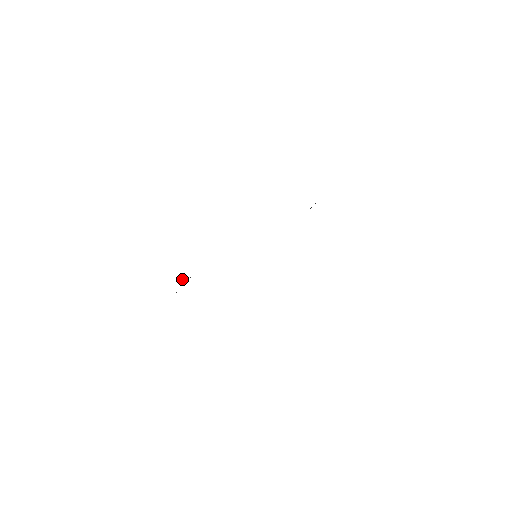
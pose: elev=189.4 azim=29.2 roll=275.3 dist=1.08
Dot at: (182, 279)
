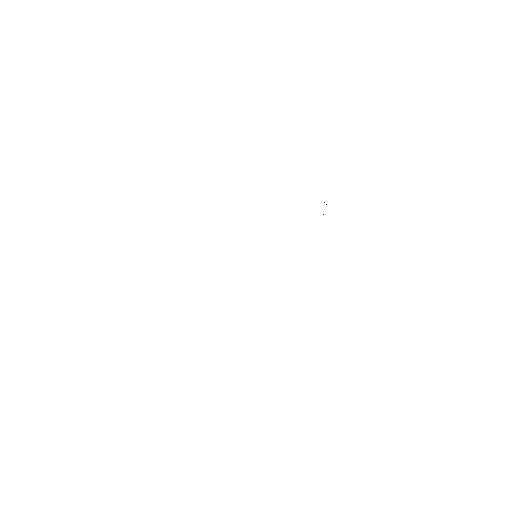
Dot at: occluded
